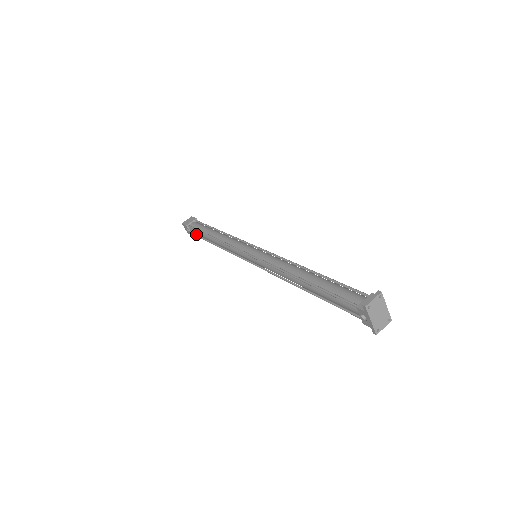
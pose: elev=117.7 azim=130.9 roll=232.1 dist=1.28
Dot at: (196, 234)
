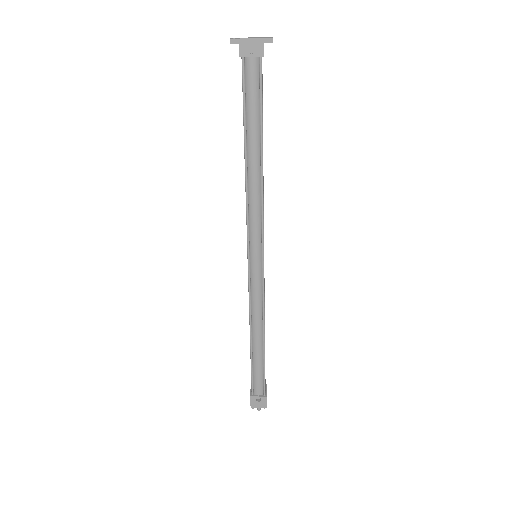
Dot at: (263, 386)
